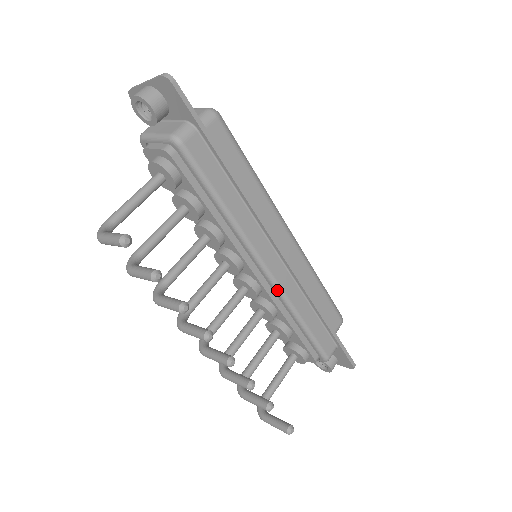
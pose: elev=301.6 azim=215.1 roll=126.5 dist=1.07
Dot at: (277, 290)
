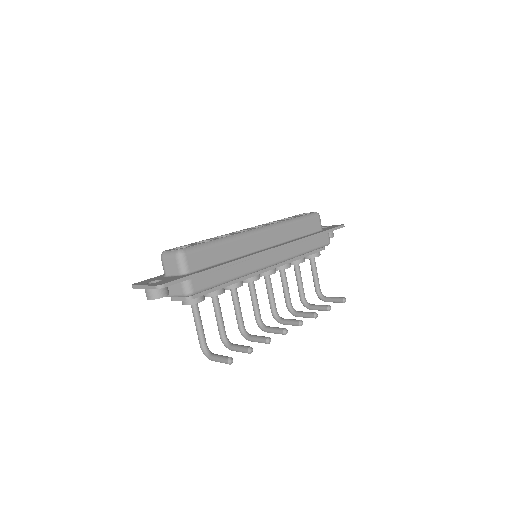
Dot at: occluded
